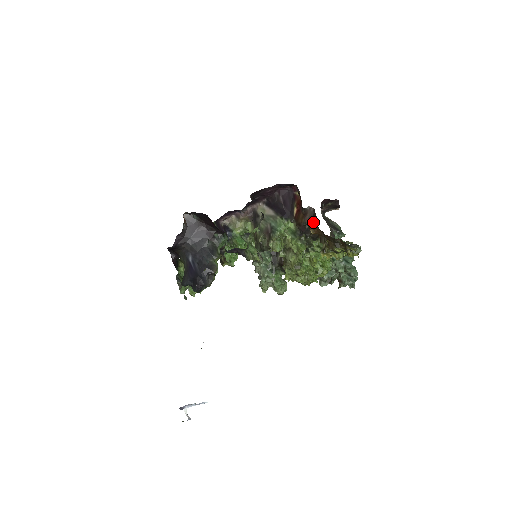
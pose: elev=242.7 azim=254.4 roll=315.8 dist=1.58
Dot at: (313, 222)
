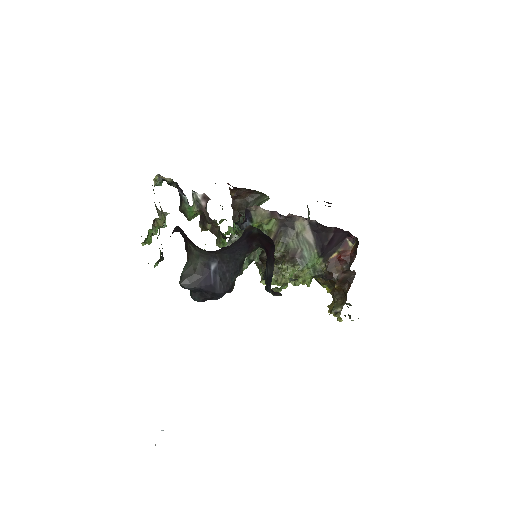
Dot at: (345, 282)
